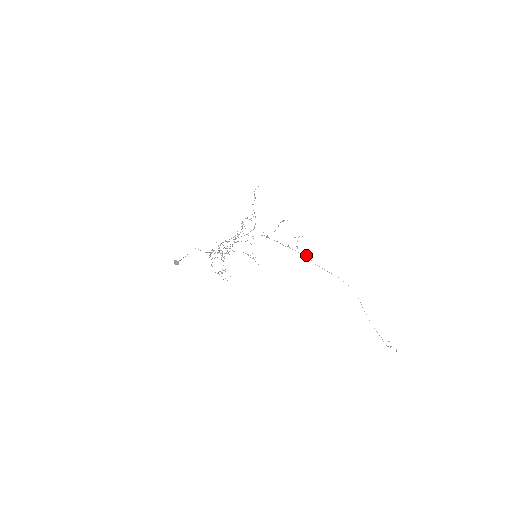
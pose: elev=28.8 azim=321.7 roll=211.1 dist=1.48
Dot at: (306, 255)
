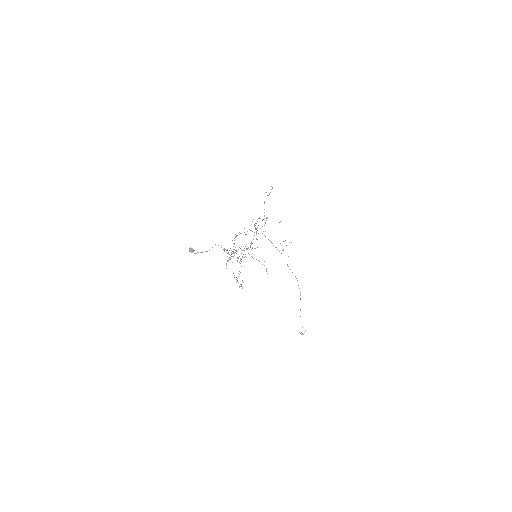
Dot at: occluded
